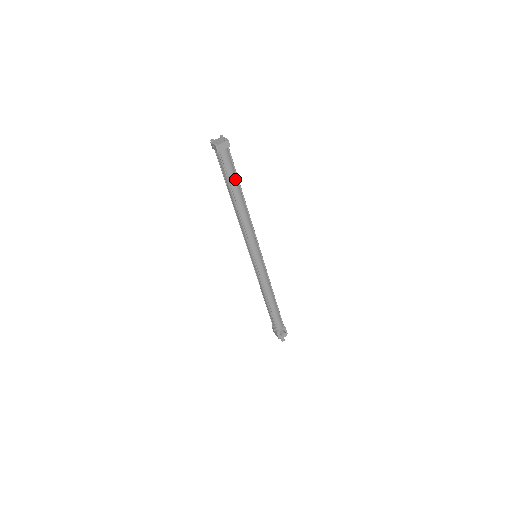
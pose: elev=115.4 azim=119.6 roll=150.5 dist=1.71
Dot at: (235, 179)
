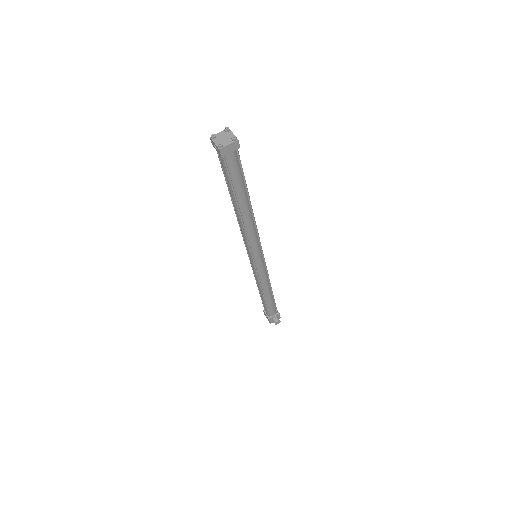
Dot at: (242, 184)
